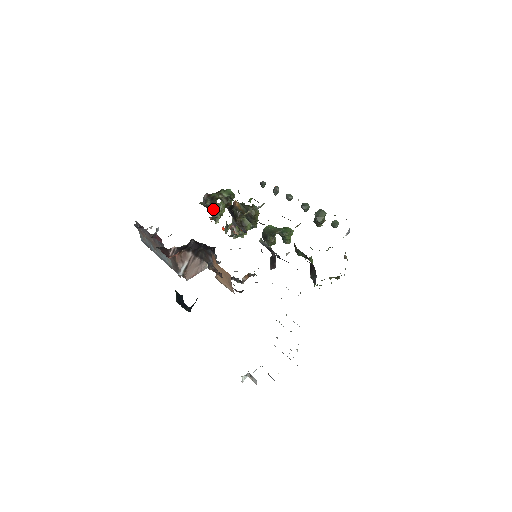
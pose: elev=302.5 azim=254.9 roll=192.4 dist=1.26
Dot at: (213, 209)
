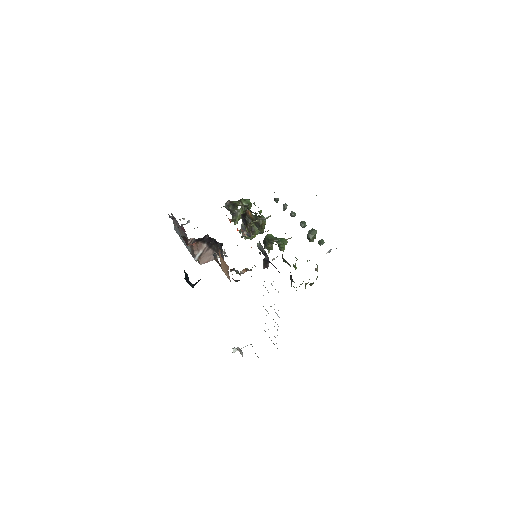
Dot at: (234, 213)
